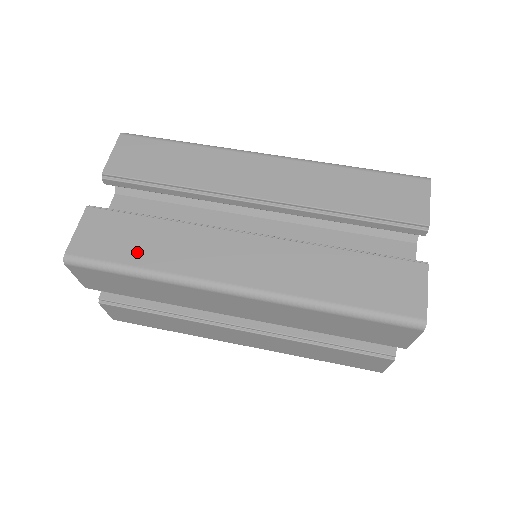
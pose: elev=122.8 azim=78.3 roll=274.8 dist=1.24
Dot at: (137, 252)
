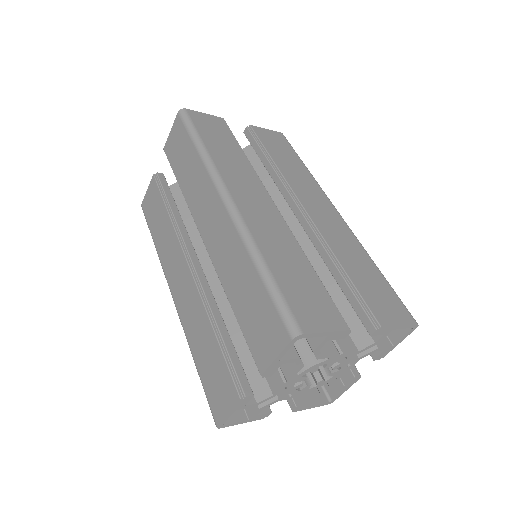
Dot at: (213, 142)
